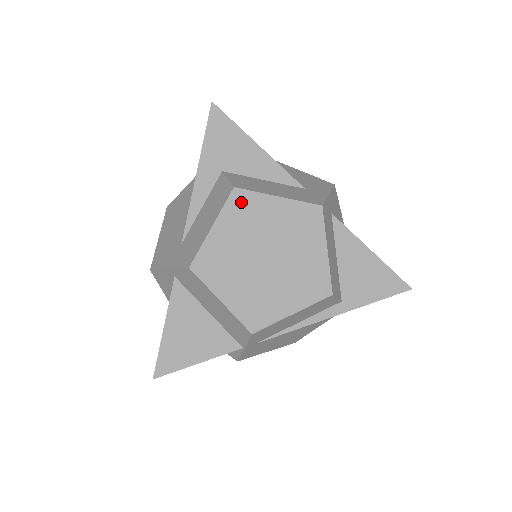
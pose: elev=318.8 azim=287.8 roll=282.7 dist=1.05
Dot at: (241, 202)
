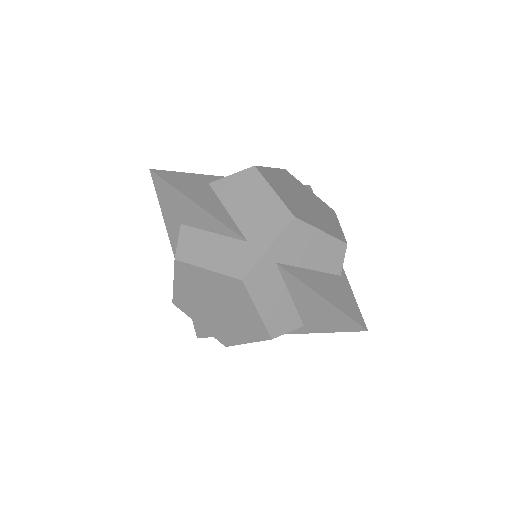
Dot at: (184, 270)
